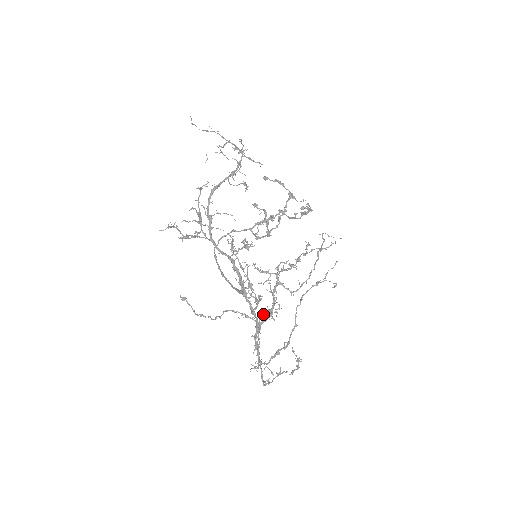
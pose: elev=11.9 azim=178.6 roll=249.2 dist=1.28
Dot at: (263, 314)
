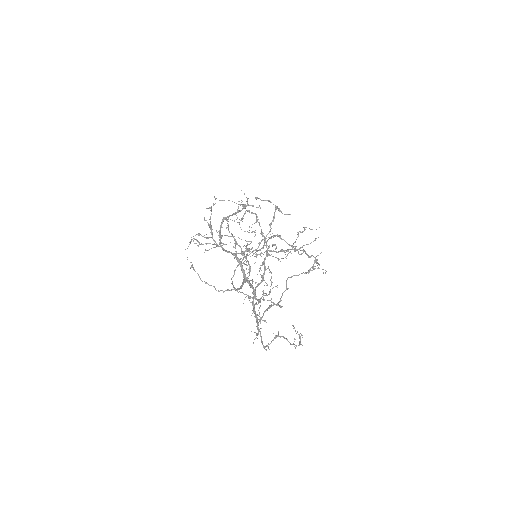
Dot at: occluded
